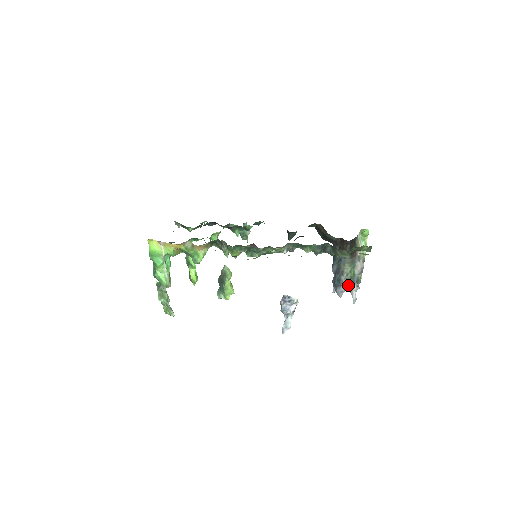
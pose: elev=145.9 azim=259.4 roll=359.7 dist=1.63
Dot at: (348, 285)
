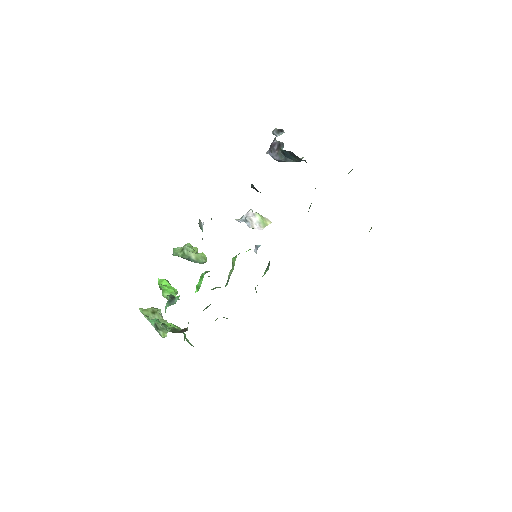
Dot at: occluded
